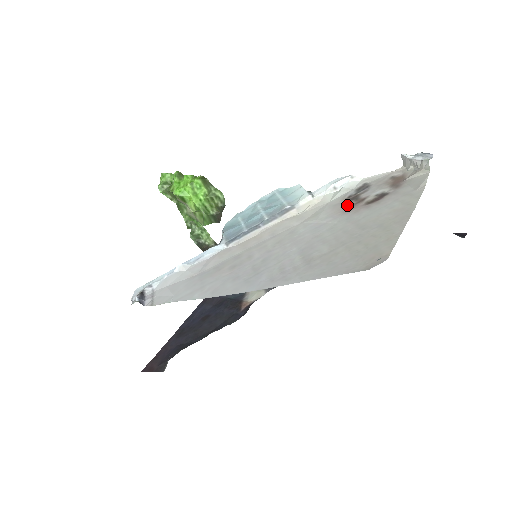
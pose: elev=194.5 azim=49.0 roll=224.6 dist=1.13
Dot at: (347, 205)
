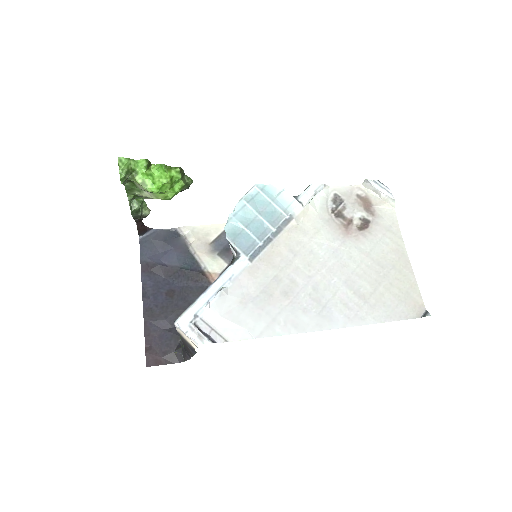
Dot at: (341, 225)
